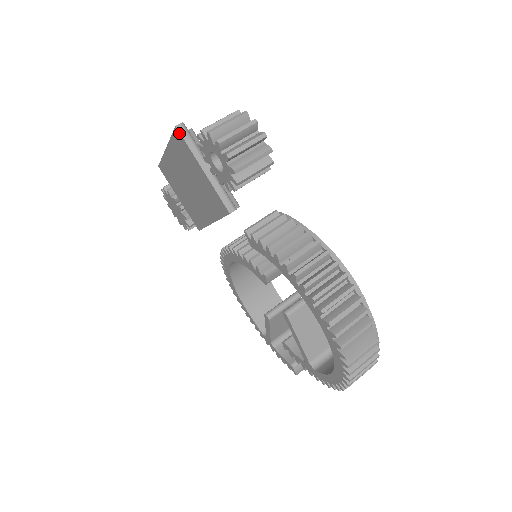
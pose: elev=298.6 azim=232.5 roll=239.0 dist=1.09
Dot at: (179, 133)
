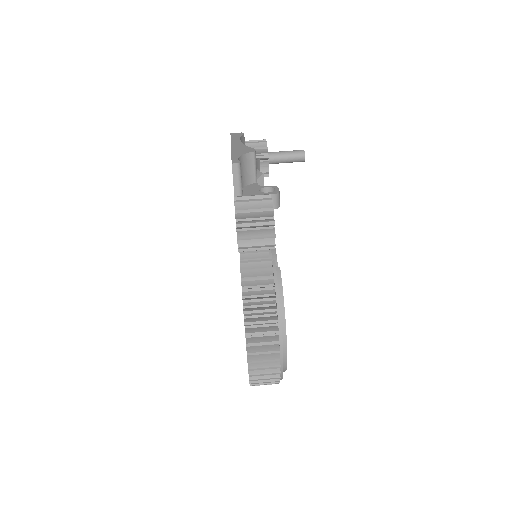
Dot at: (232, 169)
